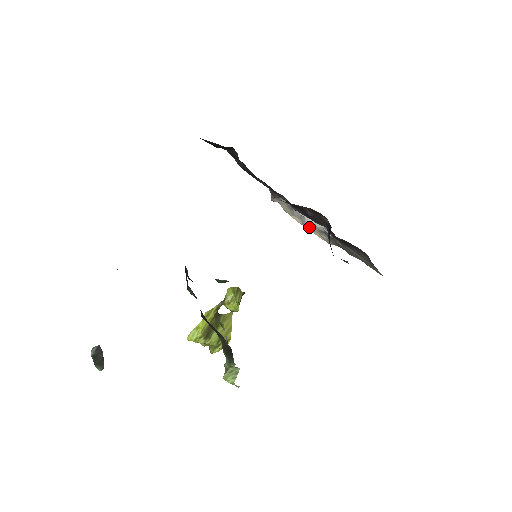
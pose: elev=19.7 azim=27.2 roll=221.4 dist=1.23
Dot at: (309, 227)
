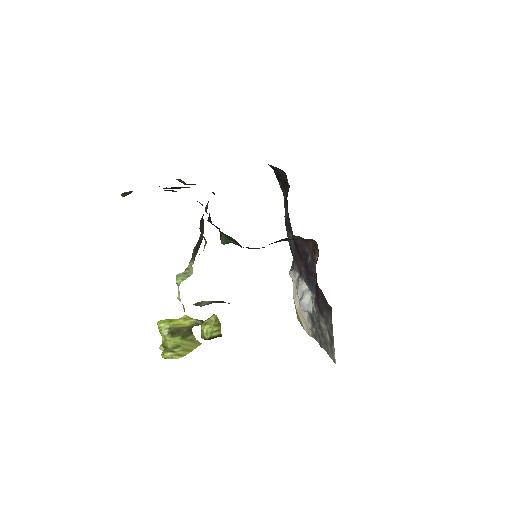
Dot at: (303, 304)
